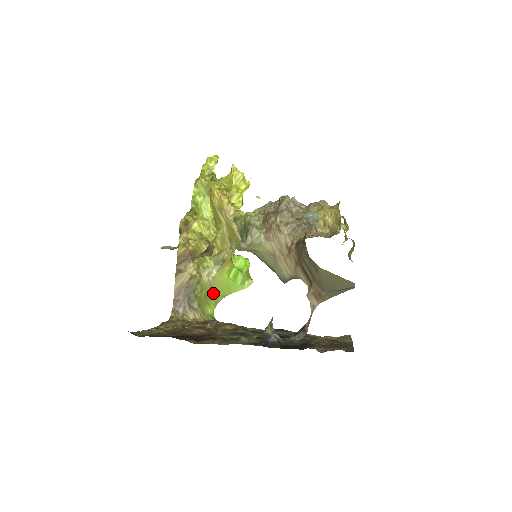
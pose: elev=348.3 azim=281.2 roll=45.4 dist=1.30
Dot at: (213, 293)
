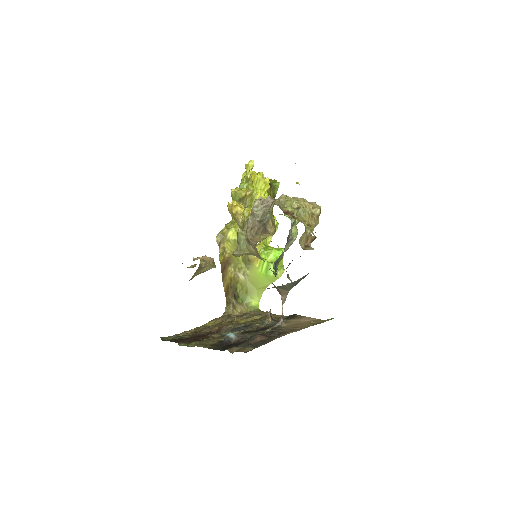
Dot at: (253, 287)
